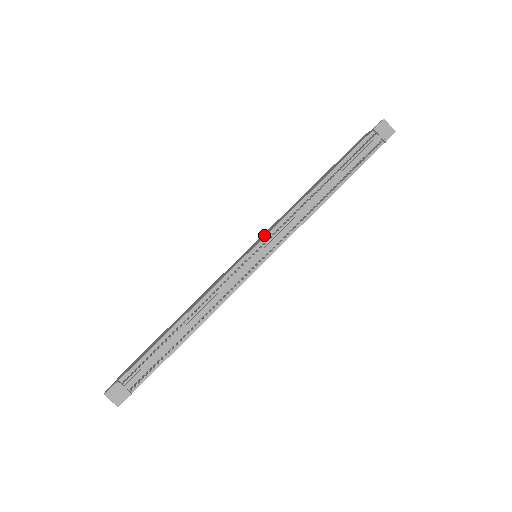
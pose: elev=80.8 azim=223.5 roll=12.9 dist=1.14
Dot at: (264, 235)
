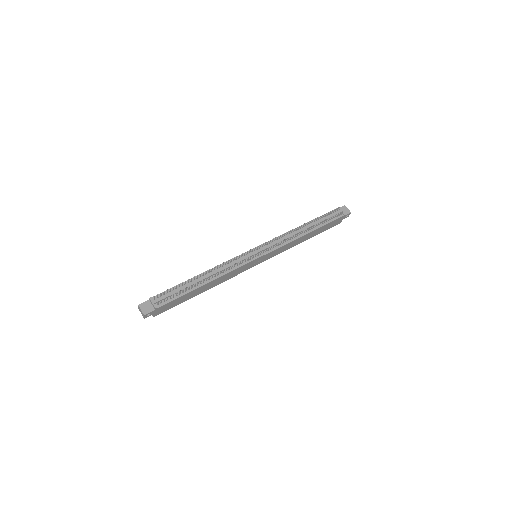
Dot at: occluded
